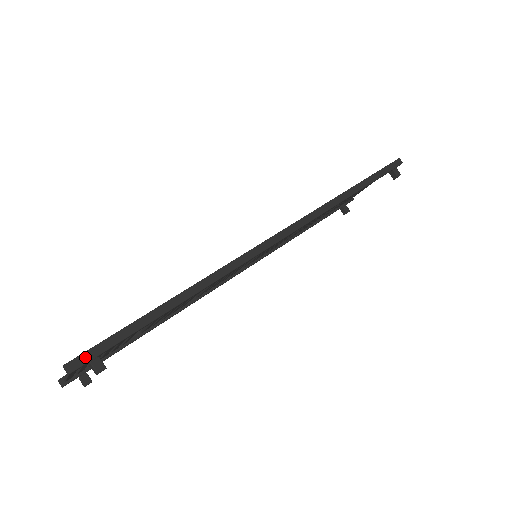
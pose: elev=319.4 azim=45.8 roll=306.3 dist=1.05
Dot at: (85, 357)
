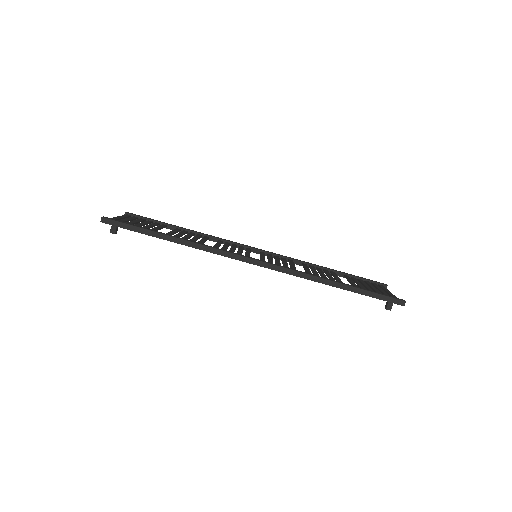
Dot at: (112, 222)
